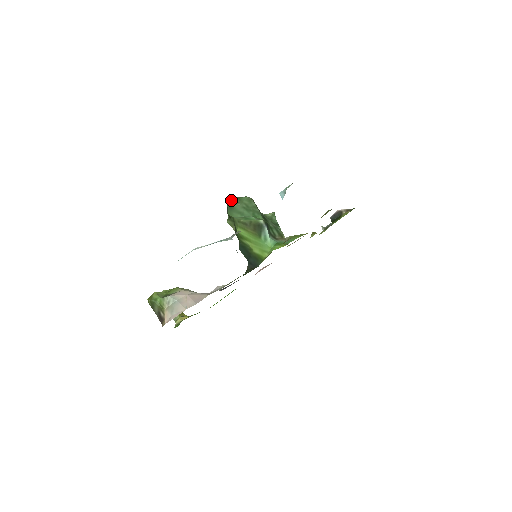
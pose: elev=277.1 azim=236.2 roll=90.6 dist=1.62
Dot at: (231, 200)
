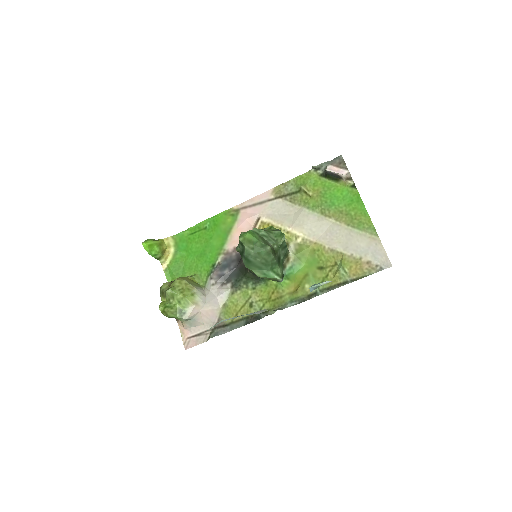
Dot at: (249, 255)
